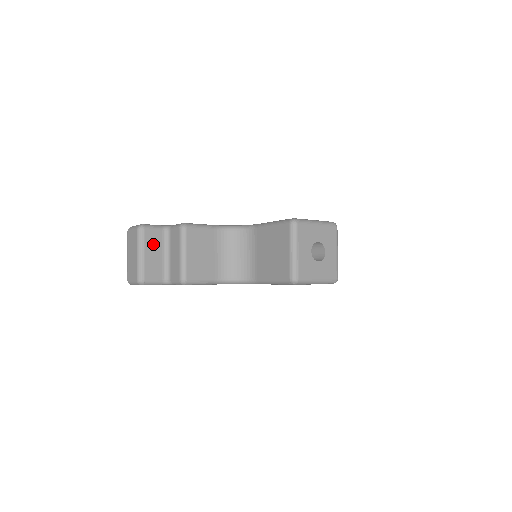
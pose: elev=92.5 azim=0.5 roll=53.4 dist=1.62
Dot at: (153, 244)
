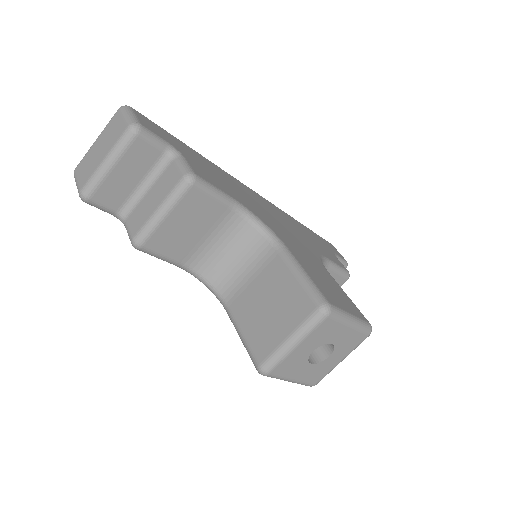
Dot at: (136, 162)
